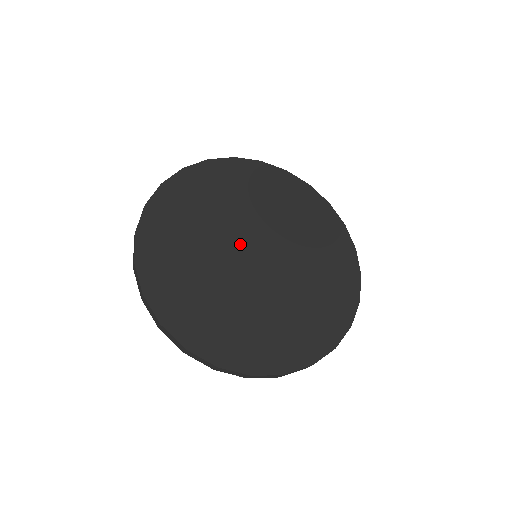
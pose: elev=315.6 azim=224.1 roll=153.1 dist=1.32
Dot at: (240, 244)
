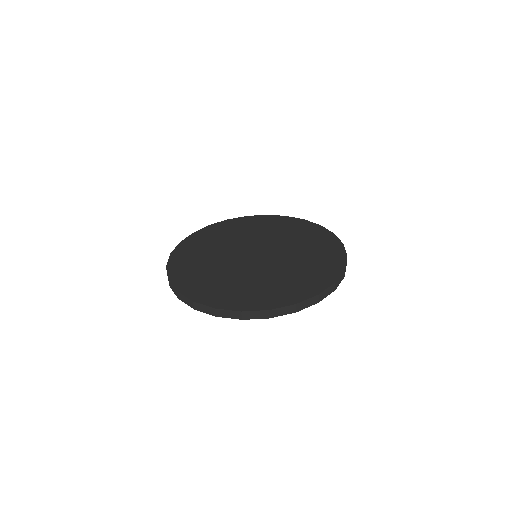
Dot at: (253, 248)
